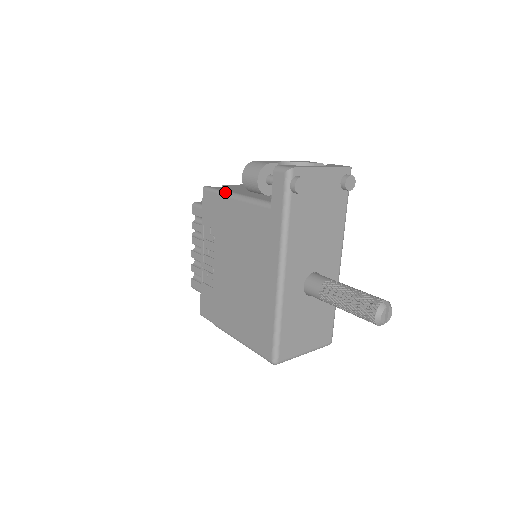
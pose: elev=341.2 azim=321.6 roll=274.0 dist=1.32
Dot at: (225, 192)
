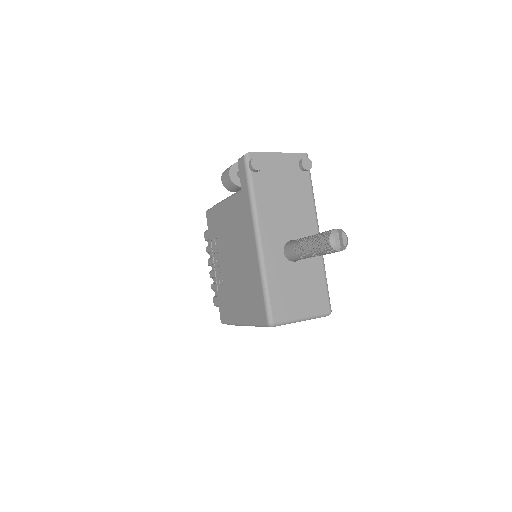
Dot at: (217, 203)
